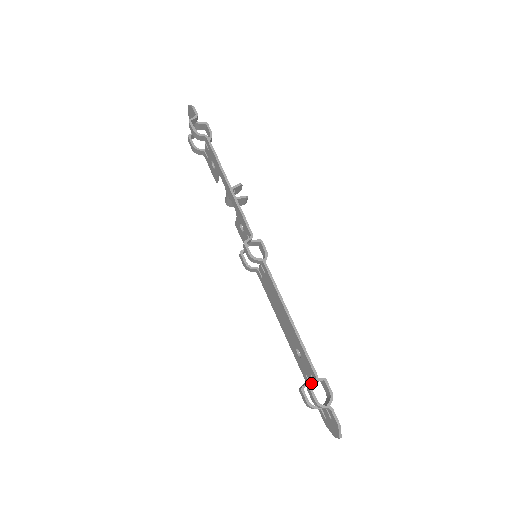
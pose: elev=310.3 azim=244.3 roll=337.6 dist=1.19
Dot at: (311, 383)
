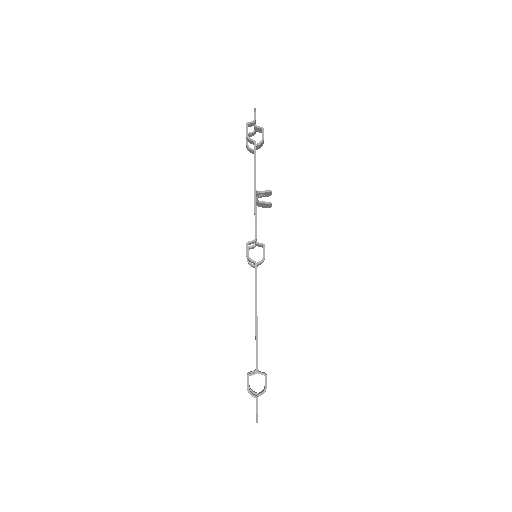
Dot at: (250, 373)
